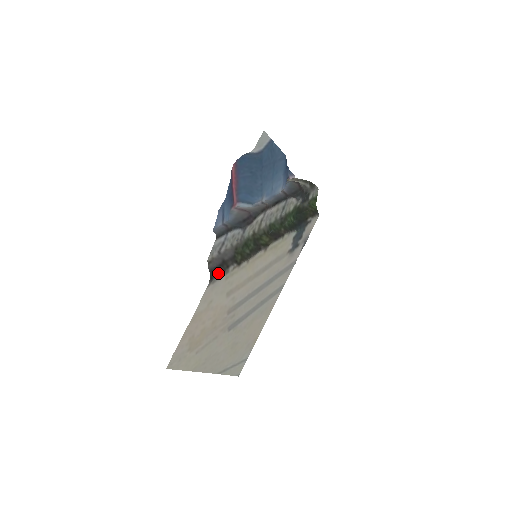
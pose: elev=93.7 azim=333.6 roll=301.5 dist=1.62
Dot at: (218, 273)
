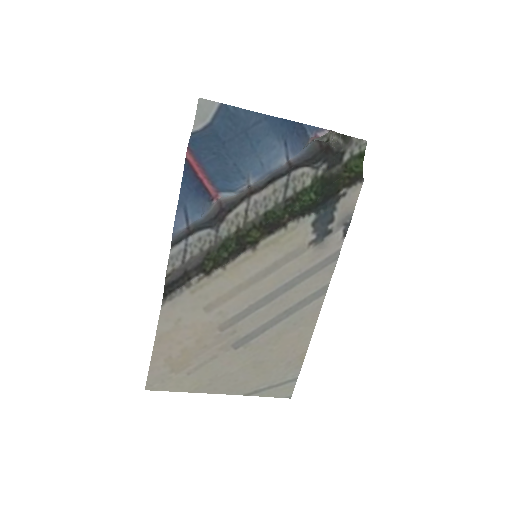
Dot at: (175, 288)
